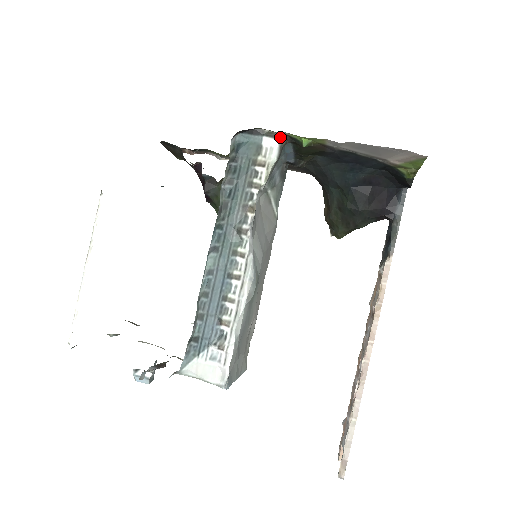
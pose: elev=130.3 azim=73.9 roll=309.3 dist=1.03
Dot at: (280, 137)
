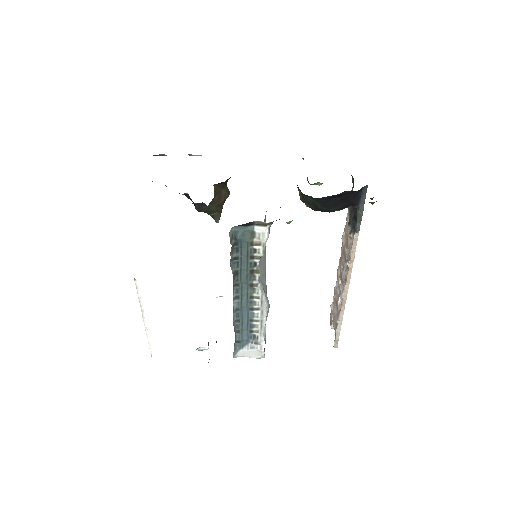
Dot at: (268, 225)
